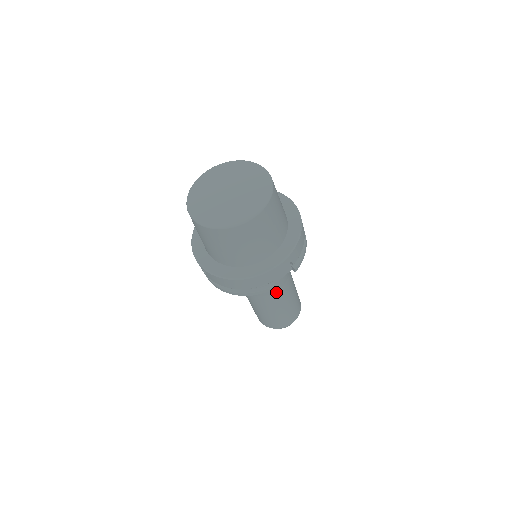
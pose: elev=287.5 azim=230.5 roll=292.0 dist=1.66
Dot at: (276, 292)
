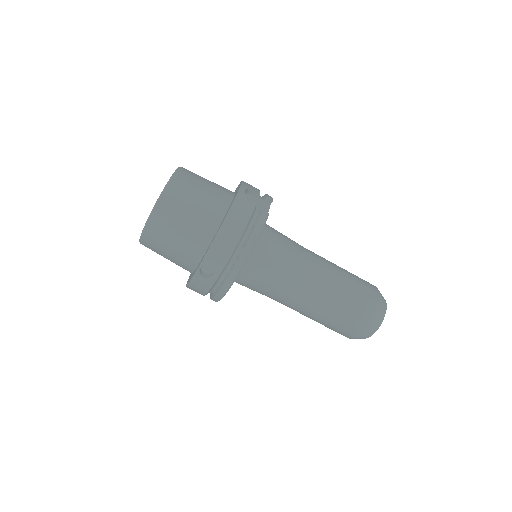
Dot at: (304, 257)
